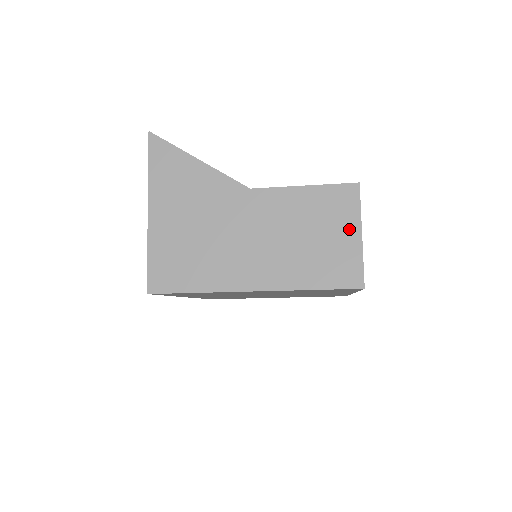
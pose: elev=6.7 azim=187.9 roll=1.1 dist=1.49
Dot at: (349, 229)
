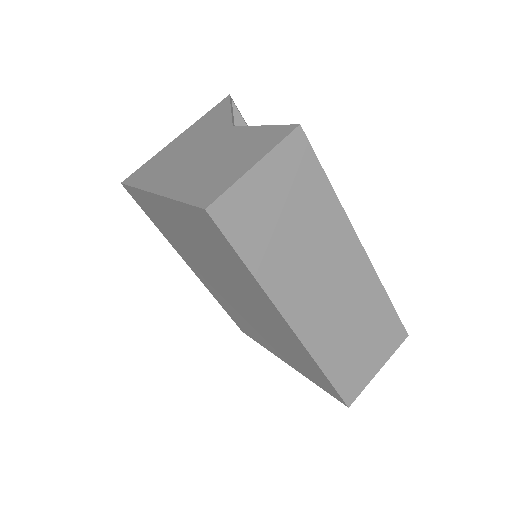
Dot at: (252, 159)
